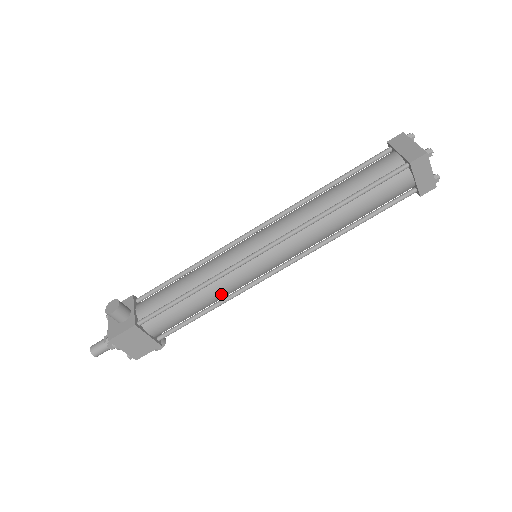
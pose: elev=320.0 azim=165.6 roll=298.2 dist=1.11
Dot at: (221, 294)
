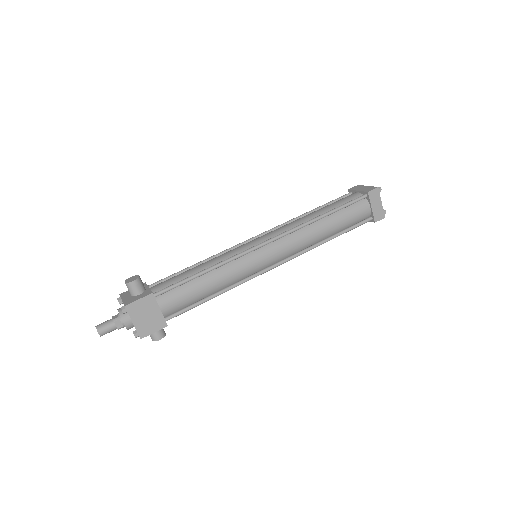
Dot at: (228, 279)
